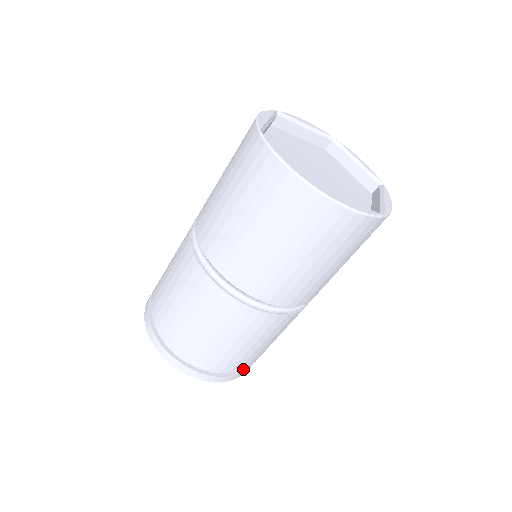
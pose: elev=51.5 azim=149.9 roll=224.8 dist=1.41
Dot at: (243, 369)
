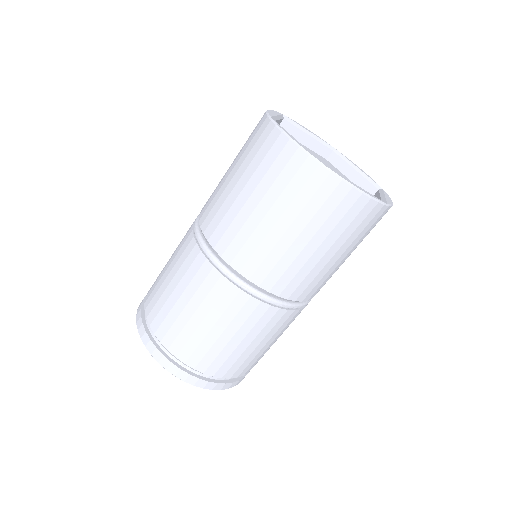
Dot at: (175, 355)
